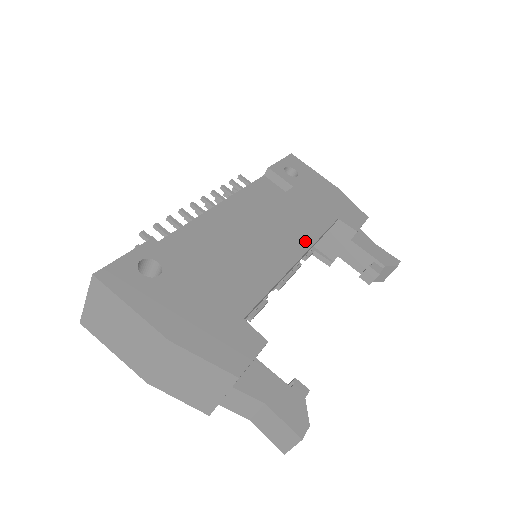
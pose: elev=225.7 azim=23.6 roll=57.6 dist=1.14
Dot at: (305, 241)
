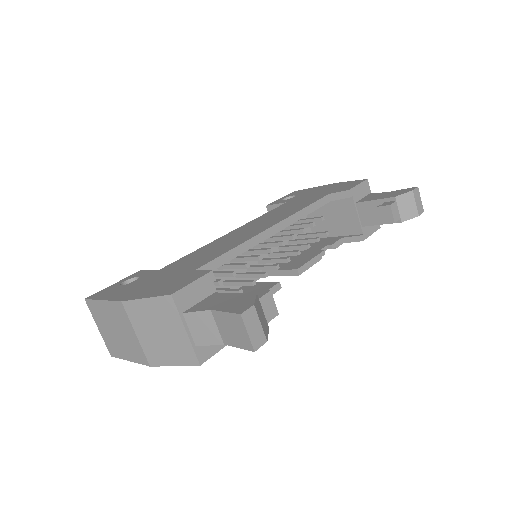
Dot at: (284, 217)
